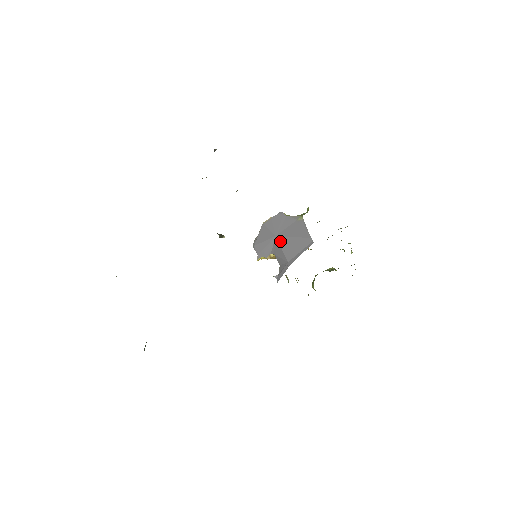
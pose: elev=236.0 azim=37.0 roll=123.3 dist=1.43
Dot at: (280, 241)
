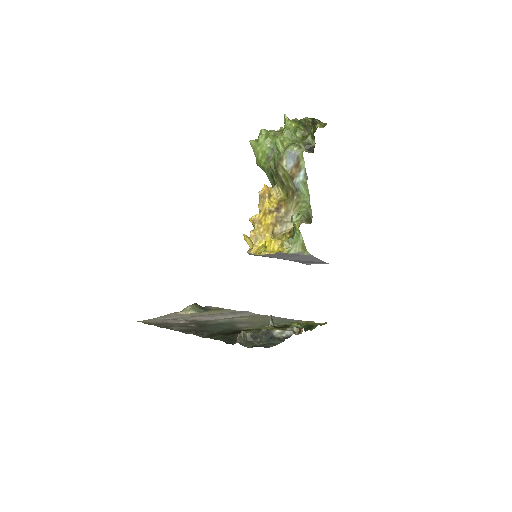
Dot at: occluded
